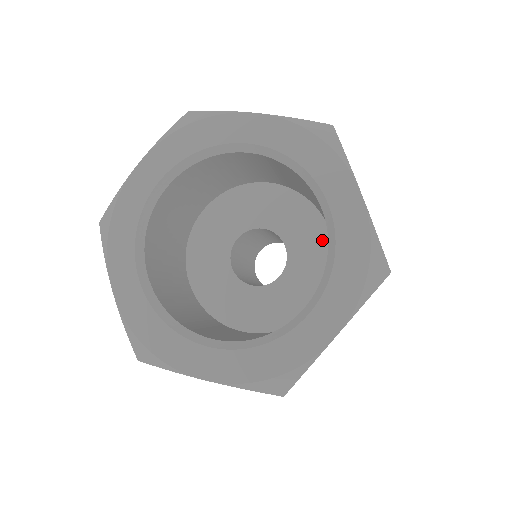
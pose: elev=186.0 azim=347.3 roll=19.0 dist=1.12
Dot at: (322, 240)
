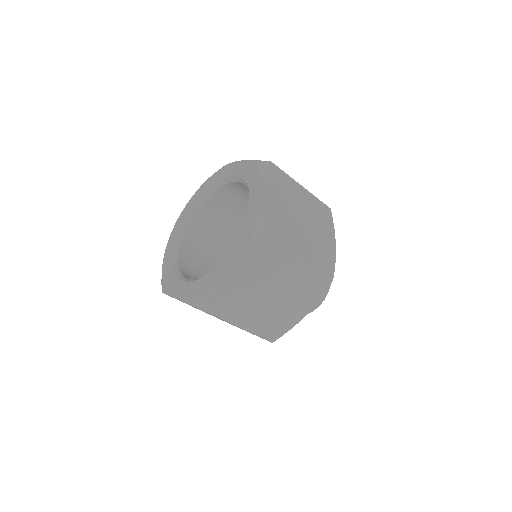
Dot at: occluded
